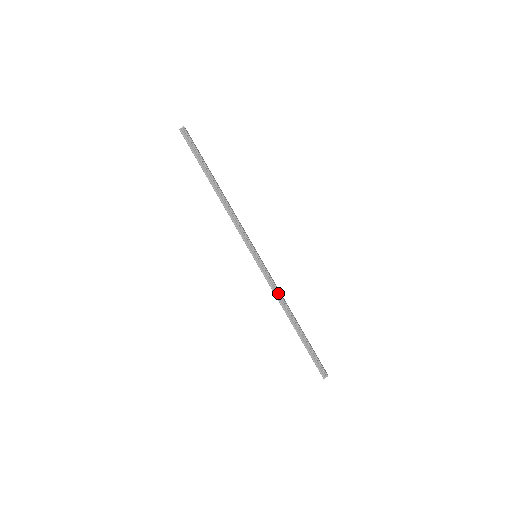
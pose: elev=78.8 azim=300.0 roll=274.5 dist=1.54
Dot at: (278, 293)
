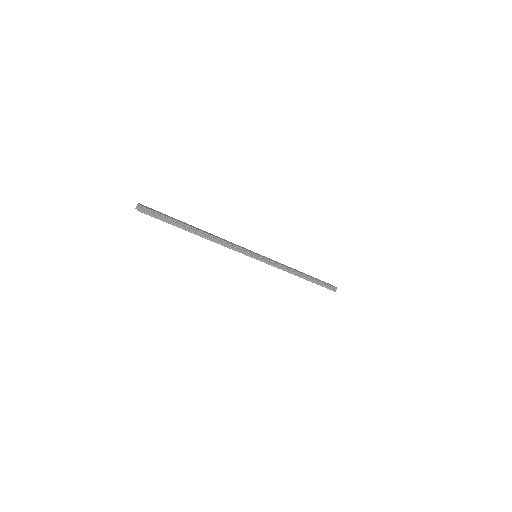
Dot at: (285, 268)
